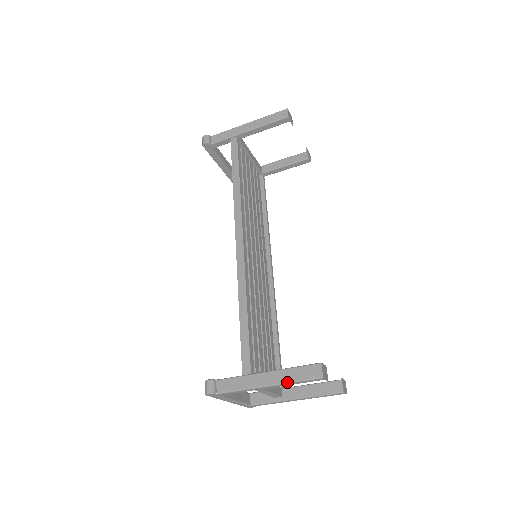
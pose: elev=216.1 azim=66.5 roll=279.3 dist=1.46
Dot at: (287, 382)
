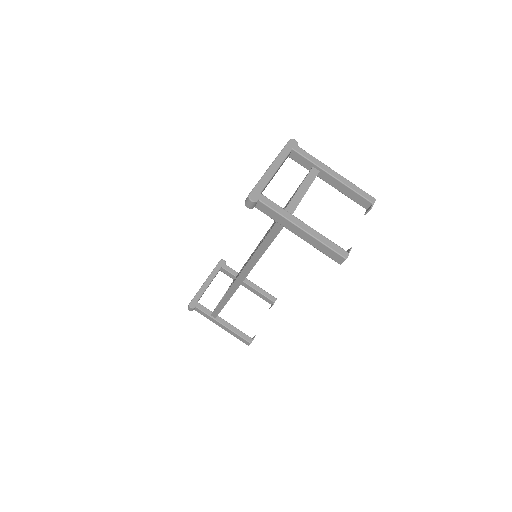
Dot at: (351, 182)
